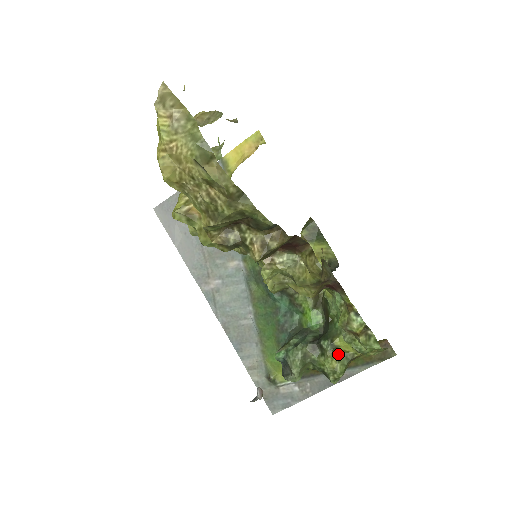
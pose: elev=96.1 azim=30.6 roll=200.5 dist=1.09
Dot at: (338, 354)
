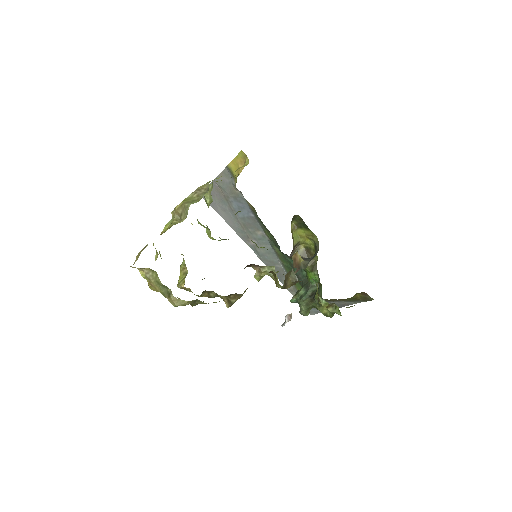
Dot at: occluded
